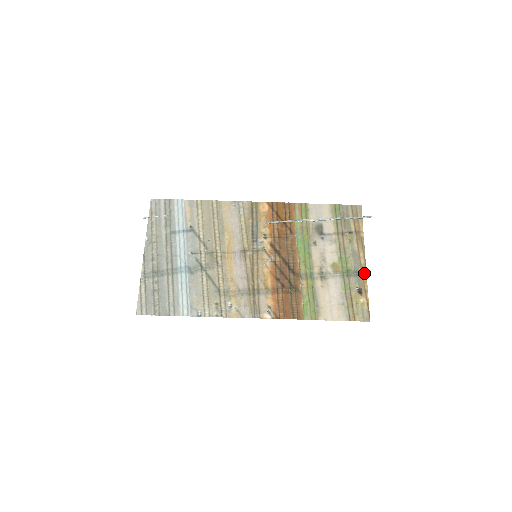
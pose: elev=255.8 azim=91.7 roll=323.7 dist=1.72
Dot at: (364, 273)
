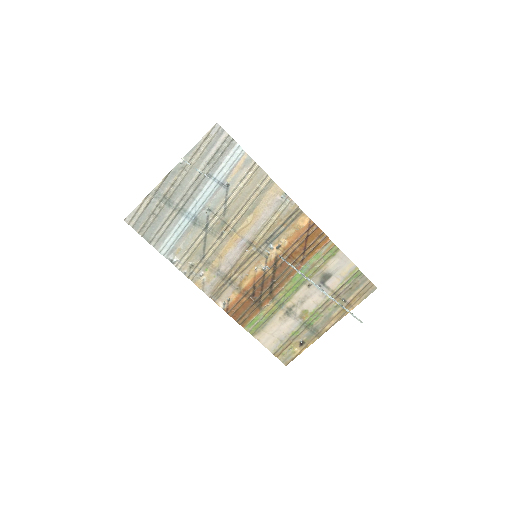
Dot at: (319, 335)
